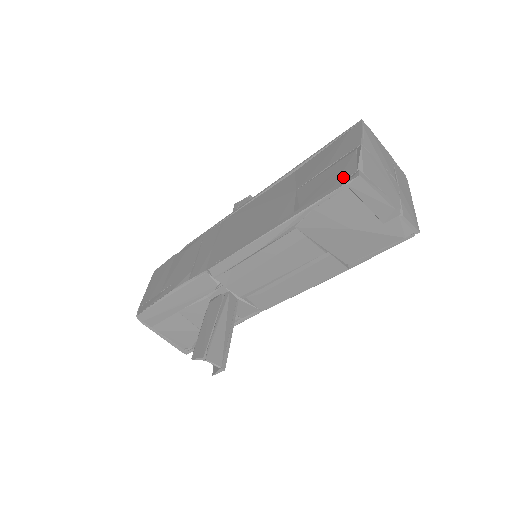
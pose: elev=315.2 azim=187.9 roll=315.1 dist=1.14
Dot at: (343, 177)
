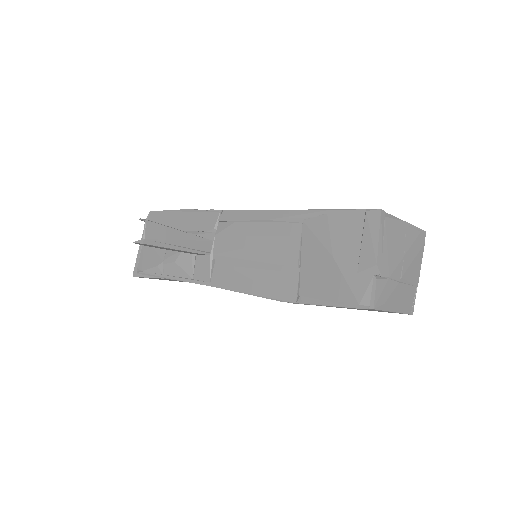
Dot at: occluded
